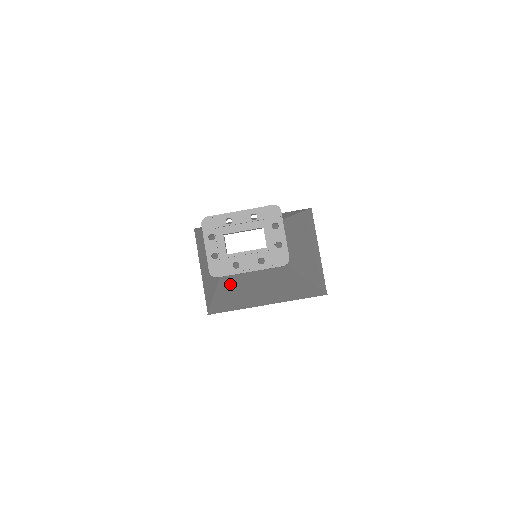
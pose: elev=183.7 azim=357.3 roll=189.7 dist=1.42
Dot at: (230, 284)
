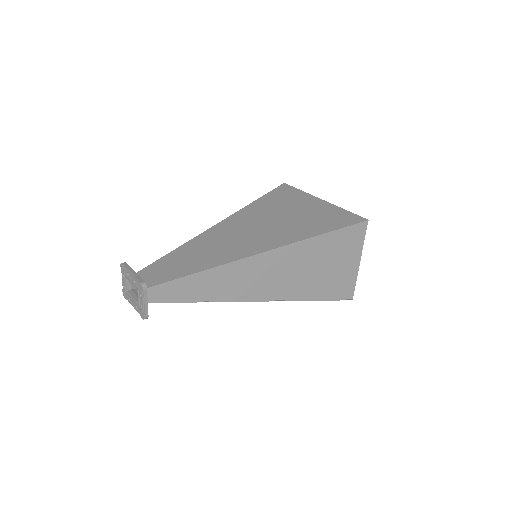
Dot at: occluded
